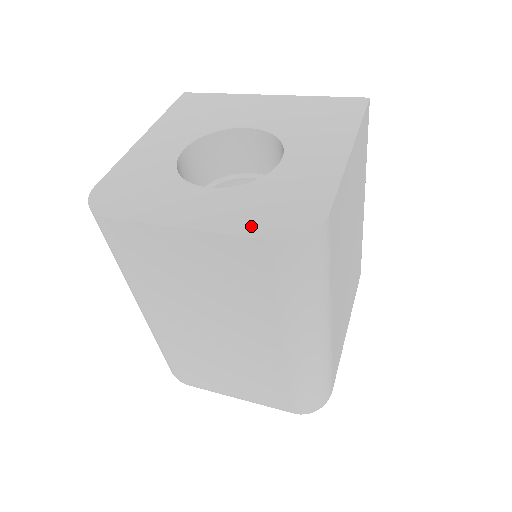
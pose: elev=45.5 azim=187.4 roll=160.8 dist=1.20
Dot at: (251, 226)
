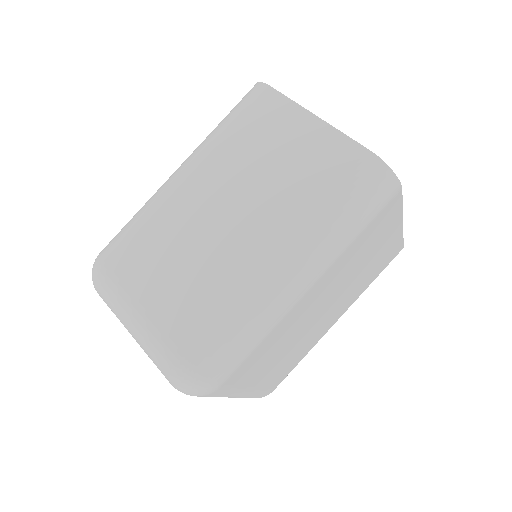
Dot at: occluded
